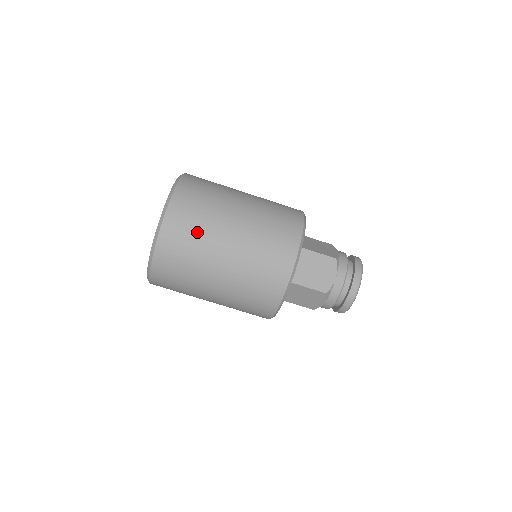
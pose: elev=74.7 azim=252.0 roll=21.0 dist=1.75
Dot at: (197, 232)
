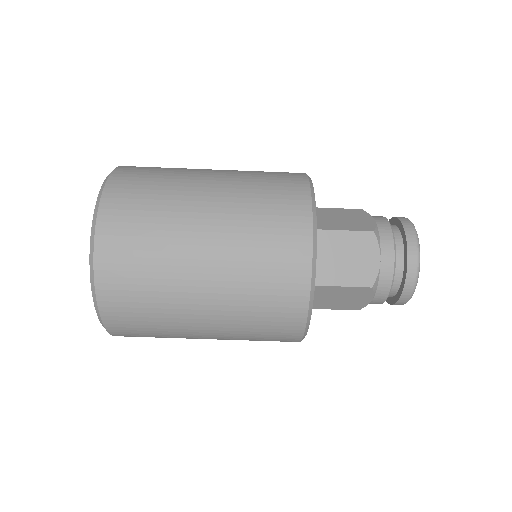
Dot at: (150, 254)
